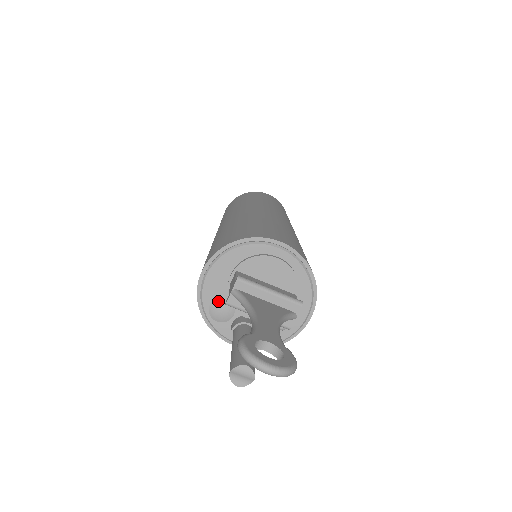
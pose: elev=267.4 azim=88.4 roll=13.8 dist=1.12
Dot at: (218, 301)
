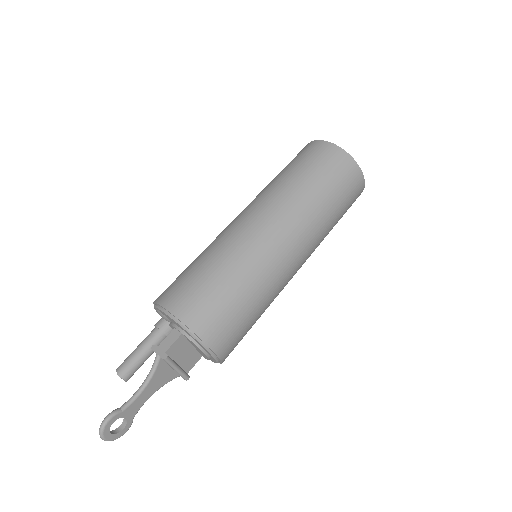
Dot at: (164, 317)
